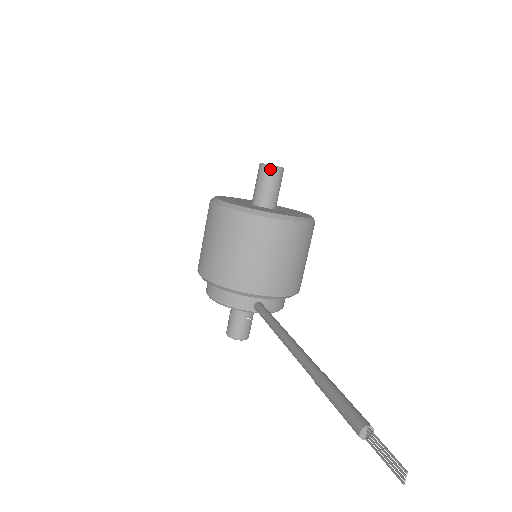
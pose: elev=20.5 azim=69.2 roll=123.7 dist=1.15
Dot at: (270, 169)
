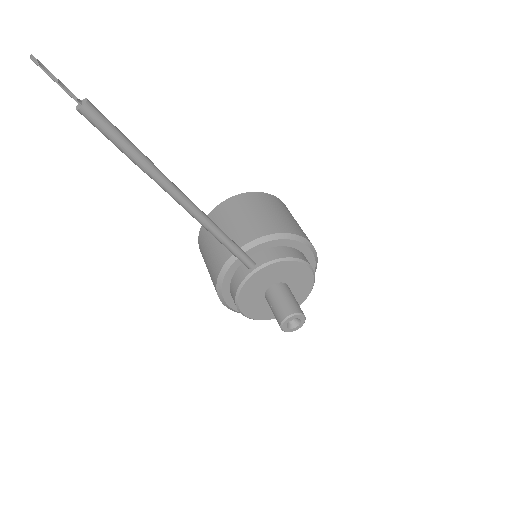
Dot at: occluded
